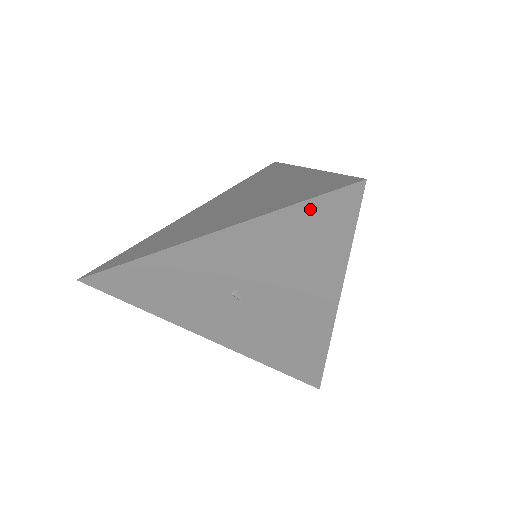
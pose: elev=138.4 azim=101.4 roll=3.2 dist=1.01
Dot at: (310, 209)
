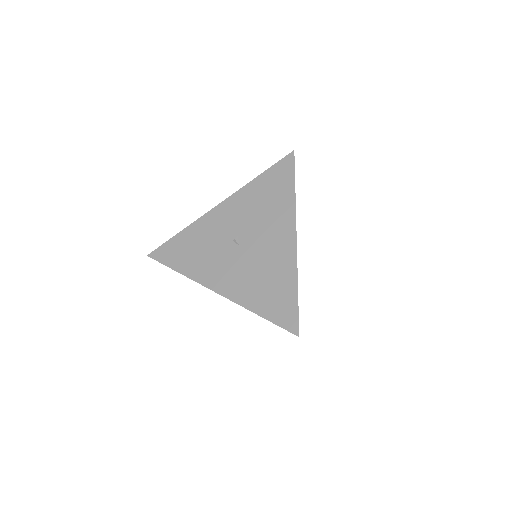
Dot at: (272, 171)
